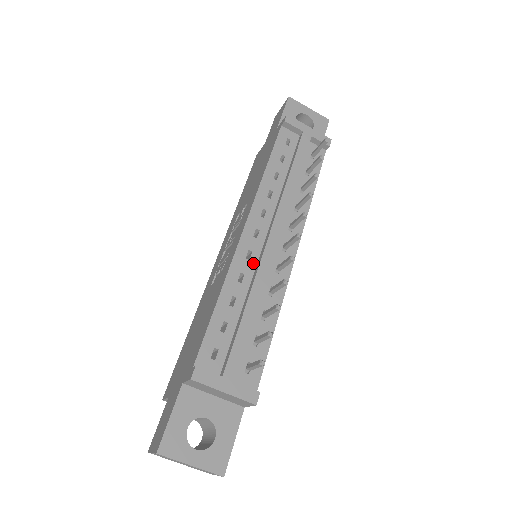
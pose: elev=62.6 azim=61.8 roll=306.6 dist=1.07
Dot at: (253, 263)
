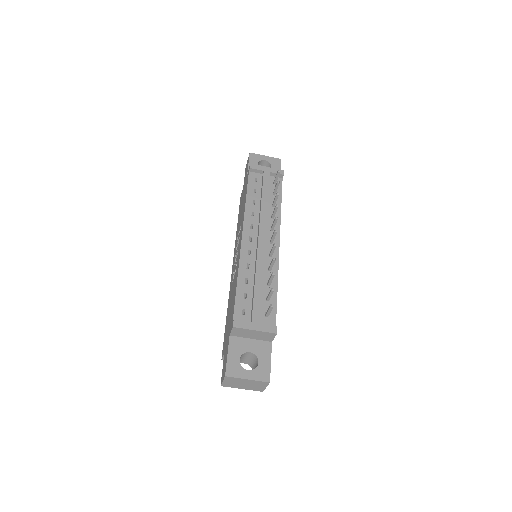
Dot at: (253, 256)
